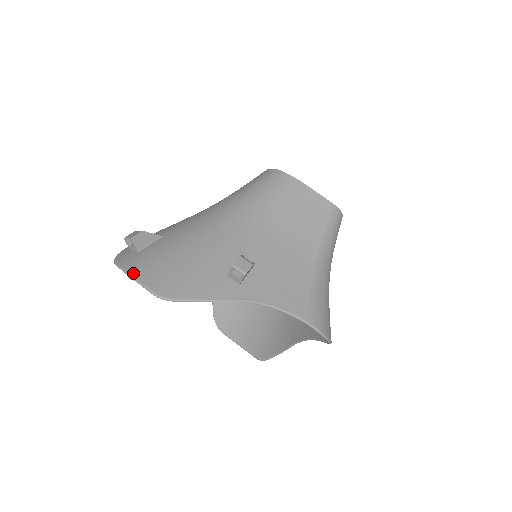
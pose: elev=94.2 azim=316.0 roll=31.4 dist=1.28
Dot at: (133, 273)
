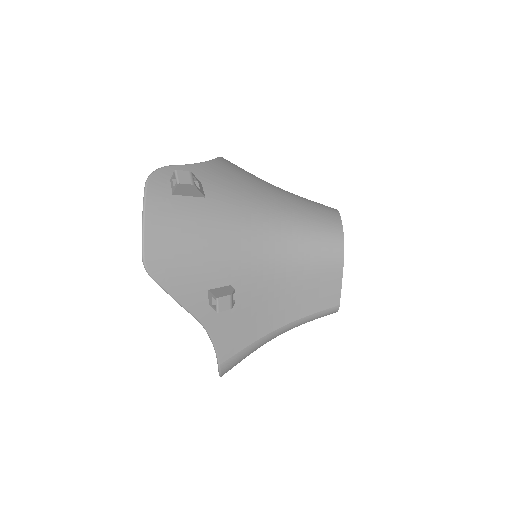
Dot at: (148, 218)
